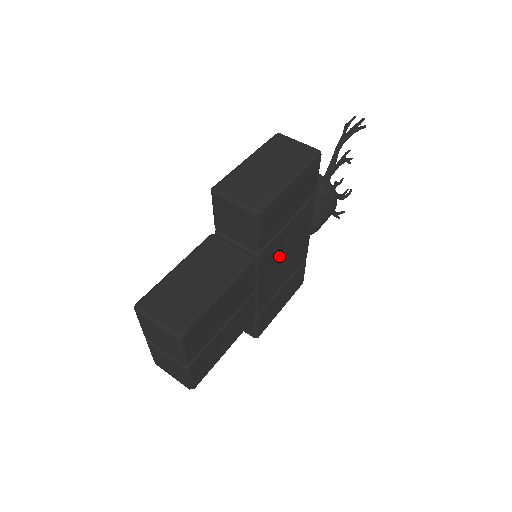
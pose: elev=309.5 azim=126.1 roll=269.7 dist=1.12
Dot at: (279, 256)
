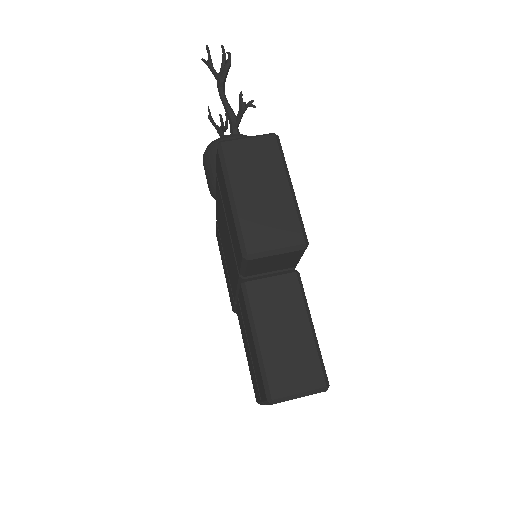
Dot at: occluded
